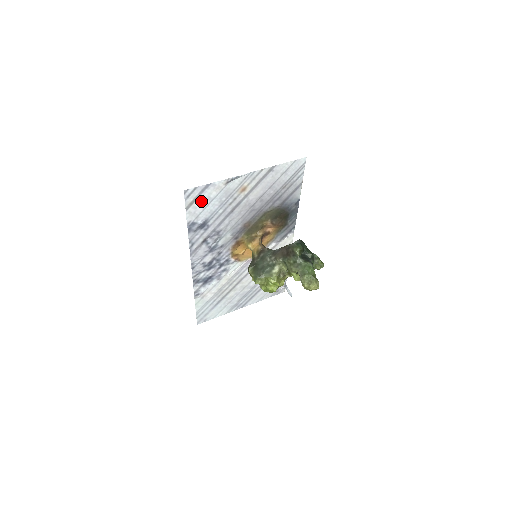
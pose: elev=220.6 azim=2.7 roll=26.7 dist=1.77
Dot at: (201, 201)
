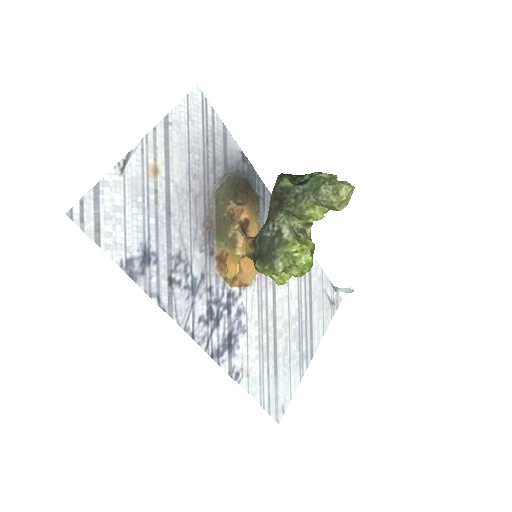
Dot at: (109, 219)
